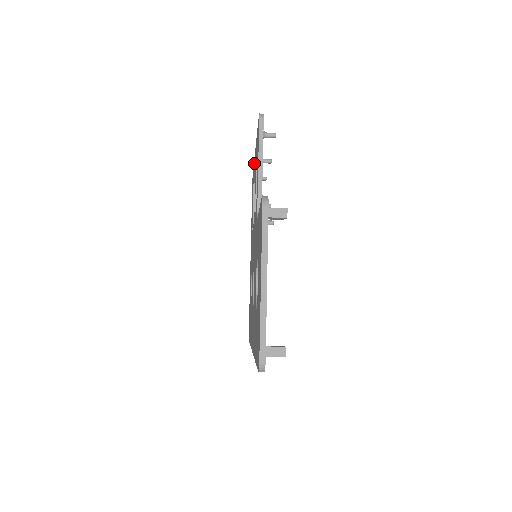
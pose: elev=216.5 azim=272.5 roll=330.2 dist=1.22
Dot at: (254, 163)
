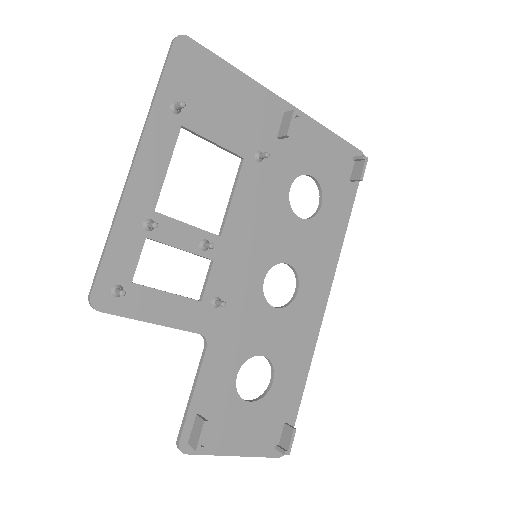
Dot at: (149, 147)
